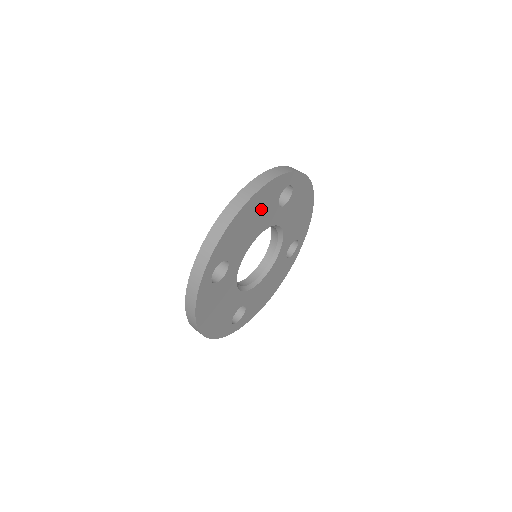
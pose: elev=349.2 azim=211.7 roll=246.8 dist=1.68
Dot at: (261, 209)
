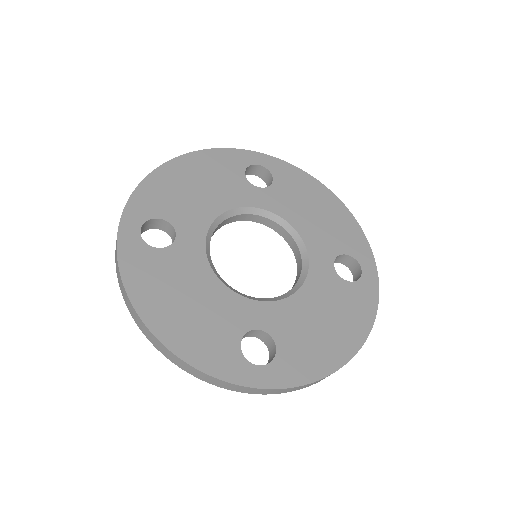
Dot at: (211, 176)
